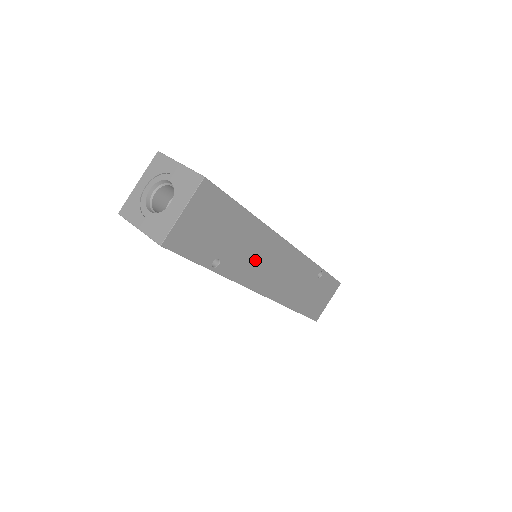
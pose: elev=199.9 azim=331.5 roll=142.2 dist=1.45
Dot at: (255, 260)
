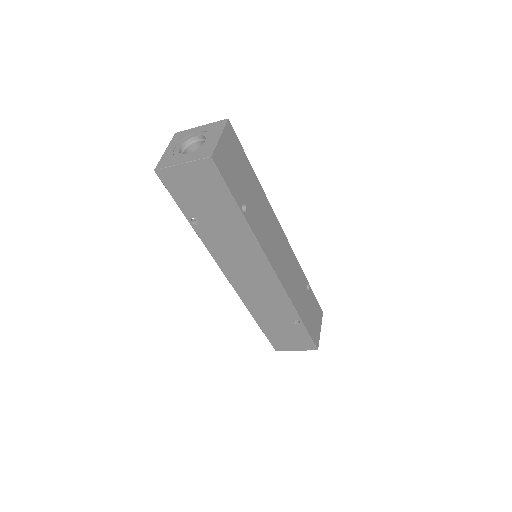
Dot at: (266, 229)
